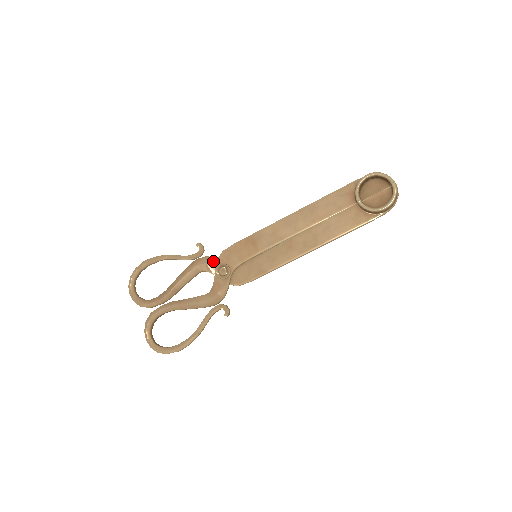
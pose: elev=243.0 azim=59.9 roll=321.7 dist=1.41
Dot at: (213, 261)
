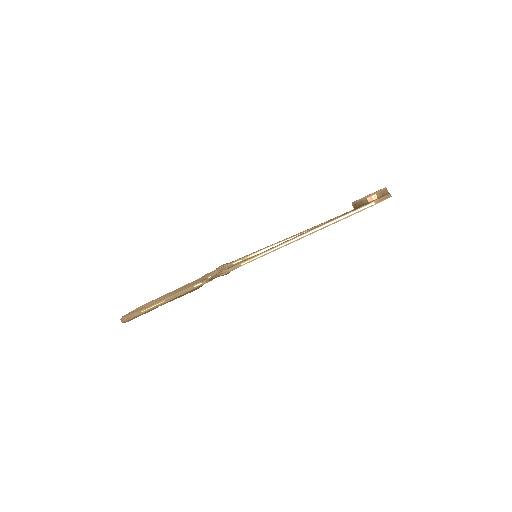
Dot at: occluded
